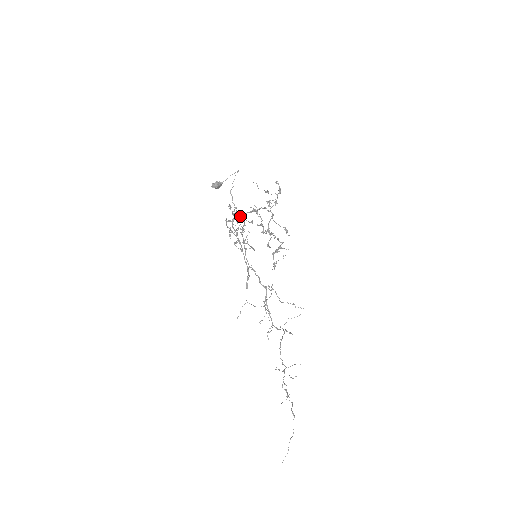
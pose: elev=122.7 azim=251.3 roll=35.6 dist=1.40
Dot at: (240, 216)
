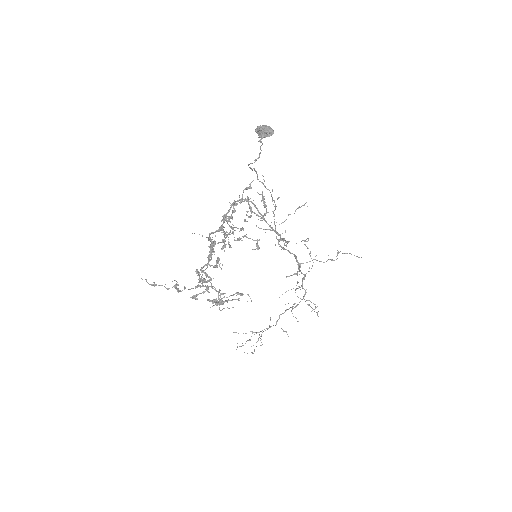
Dot at: (209, 233)
